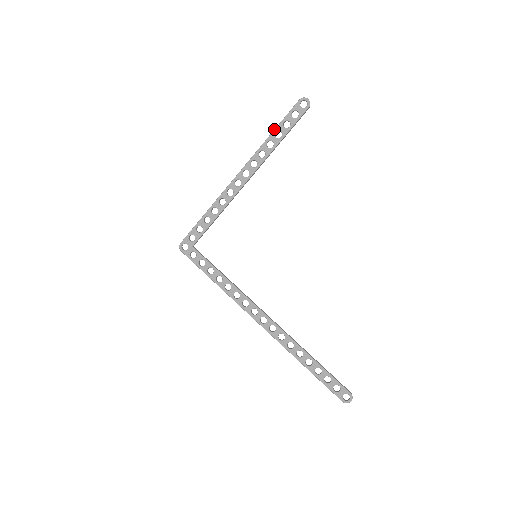
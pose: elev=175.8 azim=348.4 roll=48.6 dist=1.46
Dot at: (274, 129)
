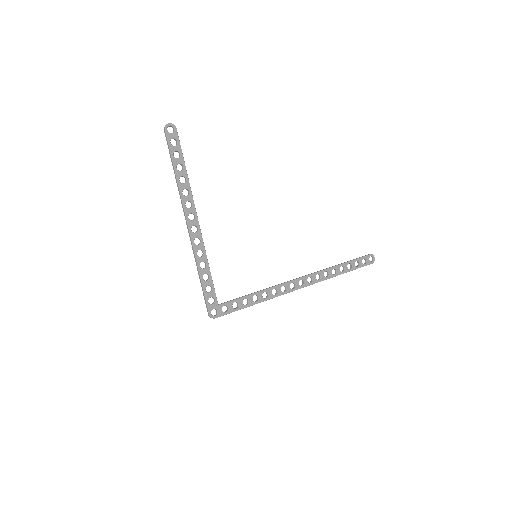
Dot at: (173, 167)
